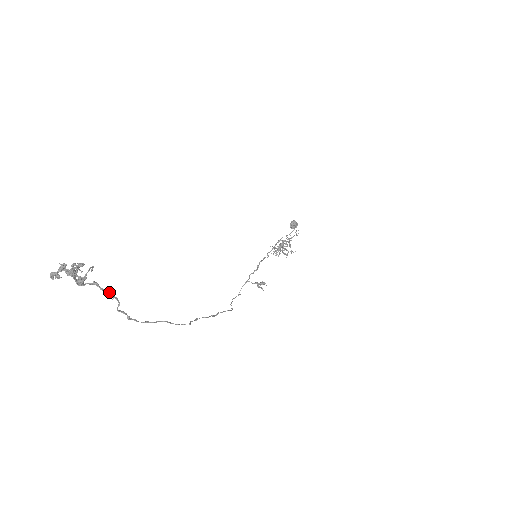
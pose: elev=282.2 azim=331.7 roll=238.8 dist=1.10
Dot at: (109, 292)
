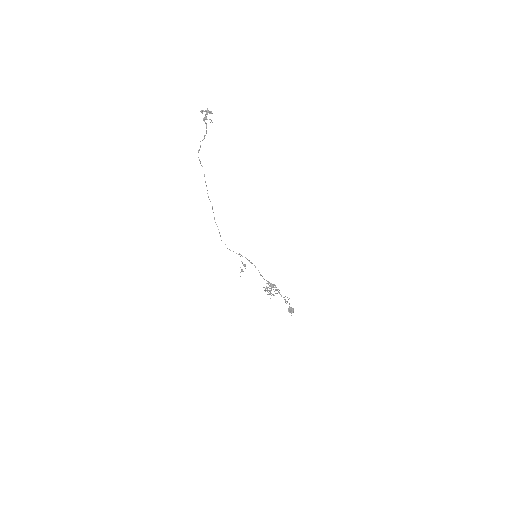
Dot at: (206, 132)
